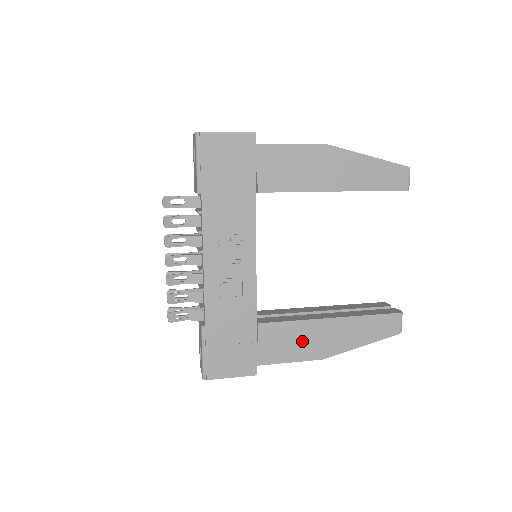
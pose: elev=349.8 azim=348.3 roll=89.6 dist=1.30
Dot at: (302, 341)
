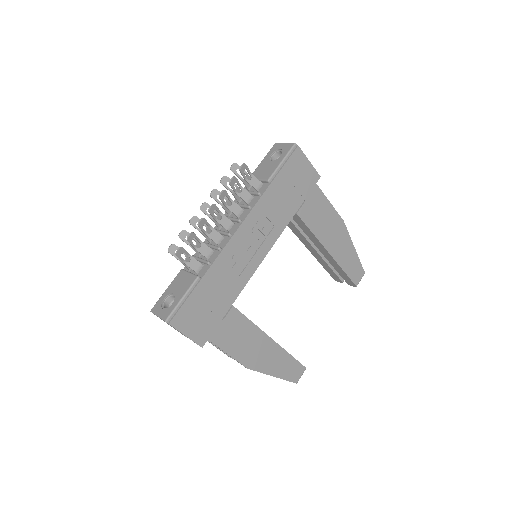
Dot at: (246, 343)
